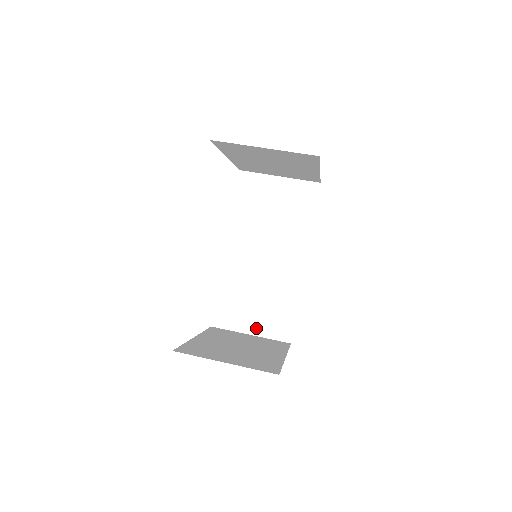
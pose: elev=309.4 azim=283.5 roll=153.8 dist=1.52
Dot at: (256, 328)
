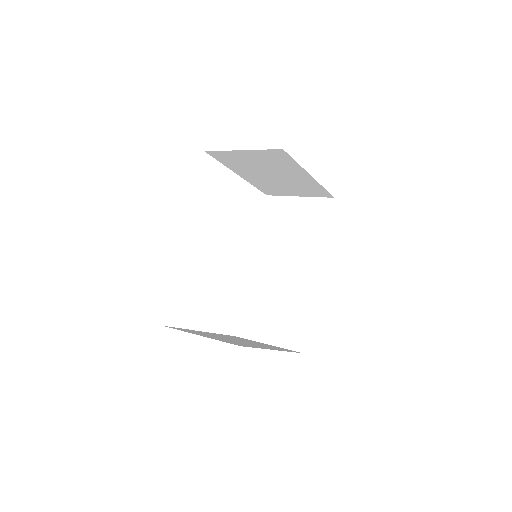
Dot at: (273, 338)
